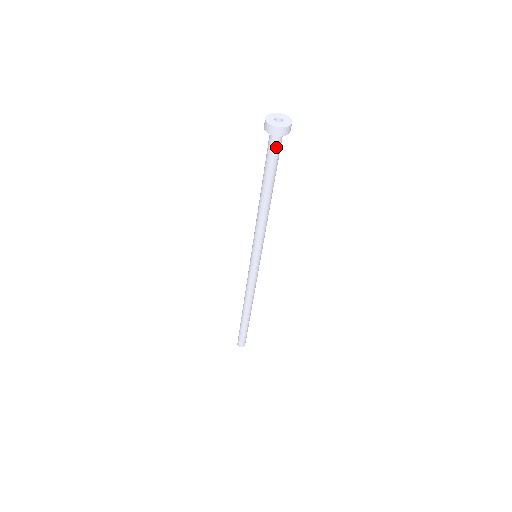
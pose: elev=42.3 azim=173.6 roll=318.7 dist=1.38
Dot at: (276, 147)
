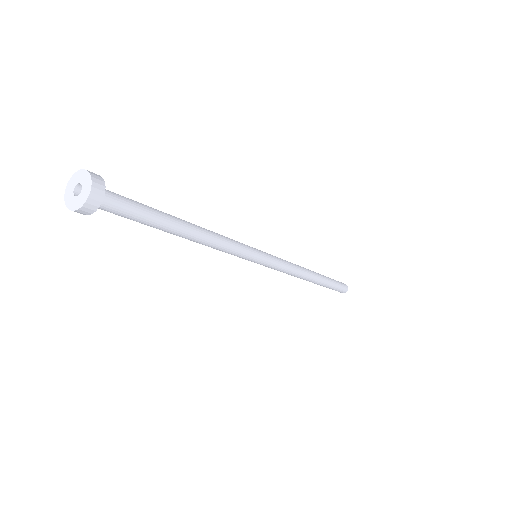
Dot at: (116, 209)
